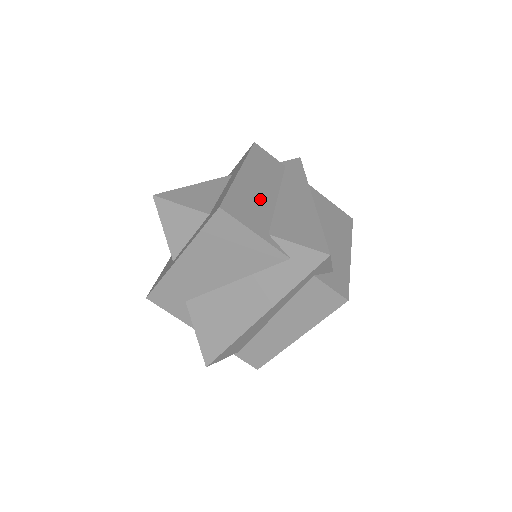
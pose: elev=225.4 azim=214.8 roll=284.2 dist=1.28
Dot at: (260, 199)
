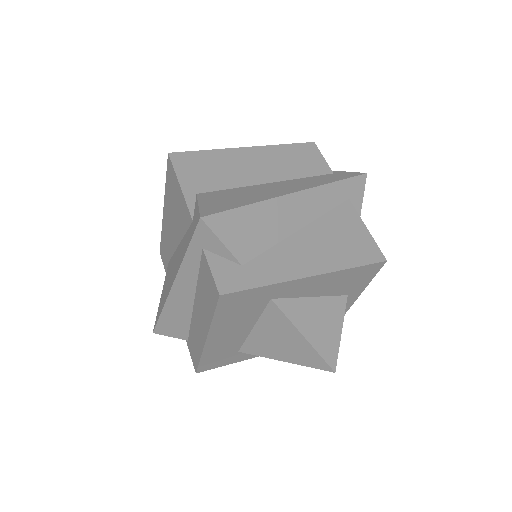
Dot at: (236, 172)
